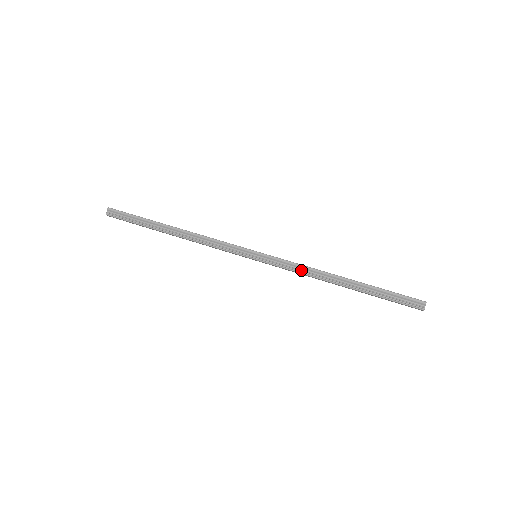
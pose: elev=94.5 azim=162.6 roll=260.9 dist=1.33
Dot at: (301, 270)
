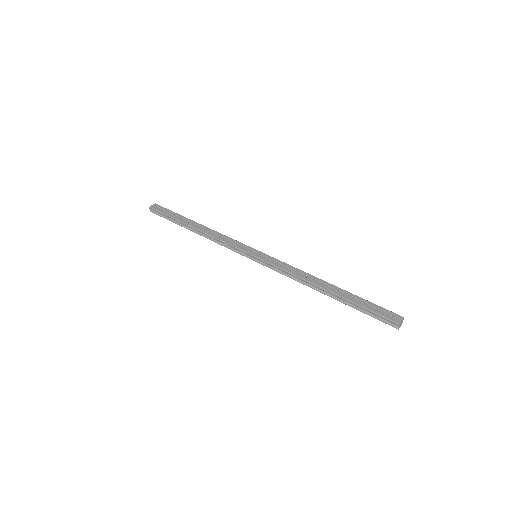
Dot at: (290, 276)
